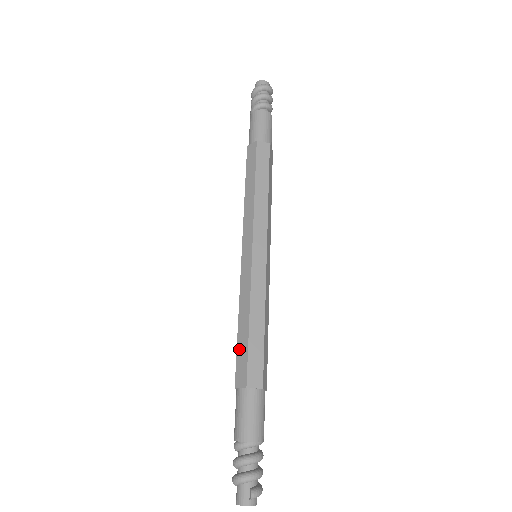
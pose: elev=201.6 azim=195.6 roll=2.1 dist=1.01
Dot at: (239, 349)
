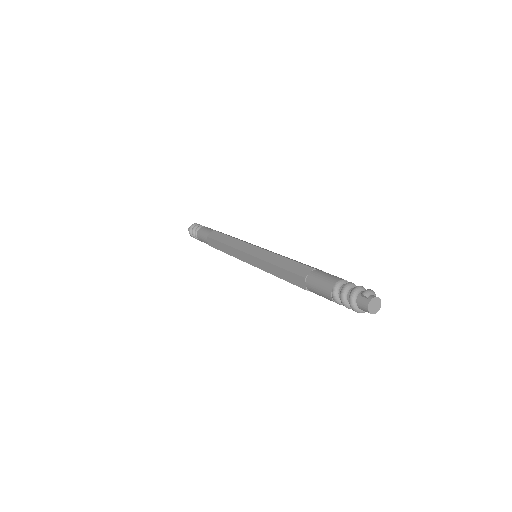
Dot at: (288, 280)
